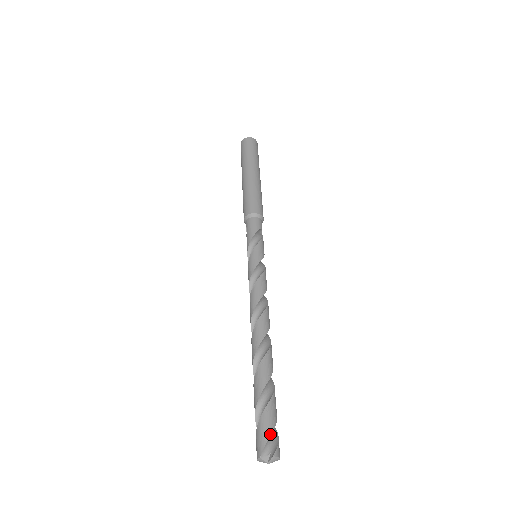
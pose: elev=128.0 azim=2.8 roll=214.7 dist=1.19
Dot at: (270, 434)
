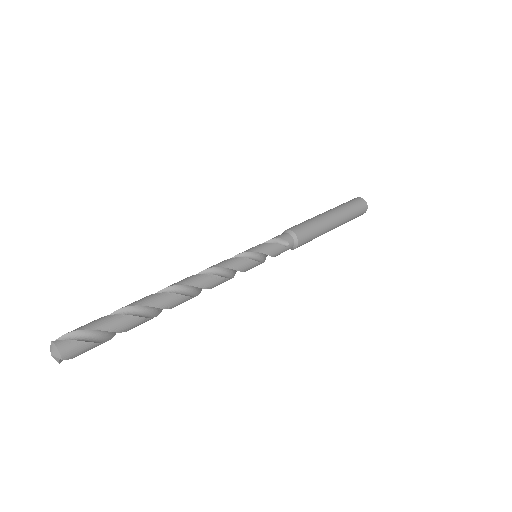
Dot at: (73, 330)
